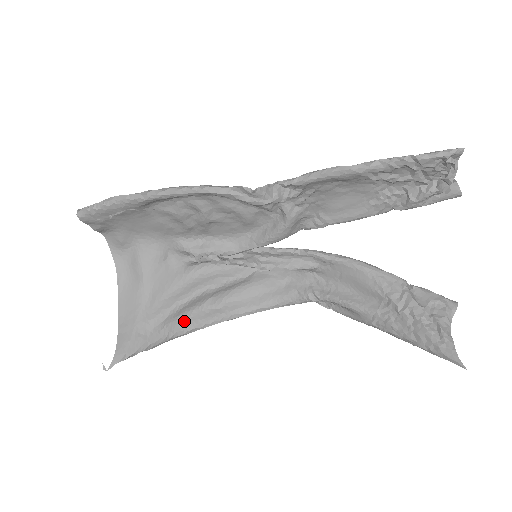
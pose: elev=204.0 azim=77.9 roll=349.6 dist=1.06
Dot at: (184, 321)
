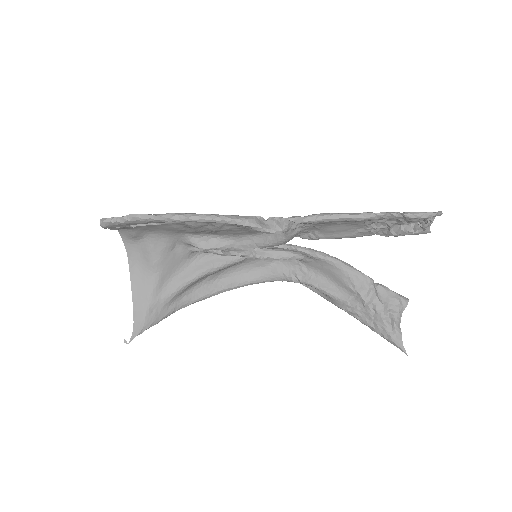
Dot at: (187, 296)
